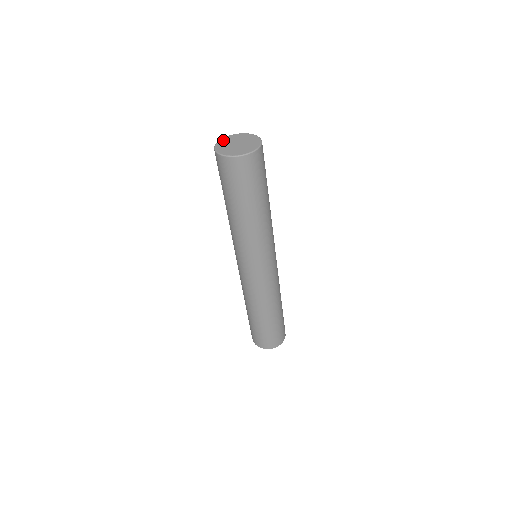
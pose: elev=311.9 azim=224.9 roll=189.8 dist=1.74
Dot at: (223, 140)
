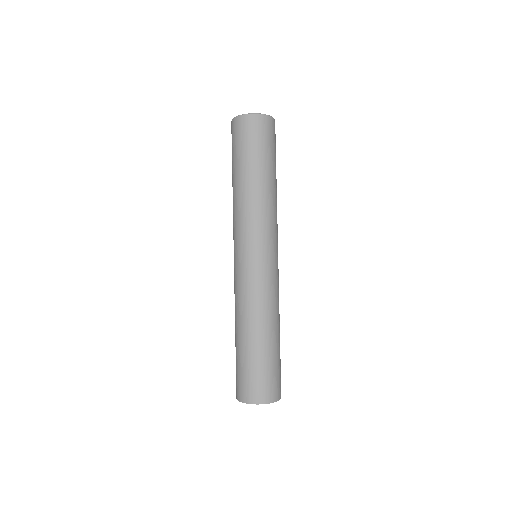
Dot at: occluded
